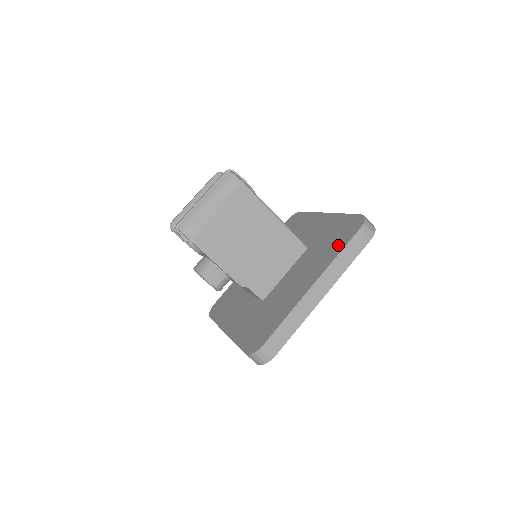
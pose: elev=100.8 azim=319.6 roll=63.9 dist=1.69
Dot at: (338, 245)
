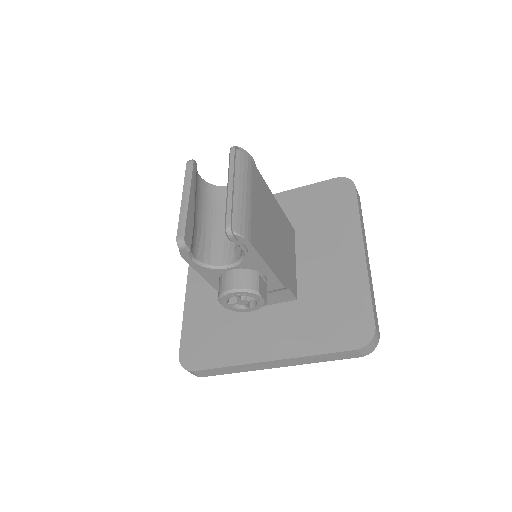
Dot at: (346, 208)
